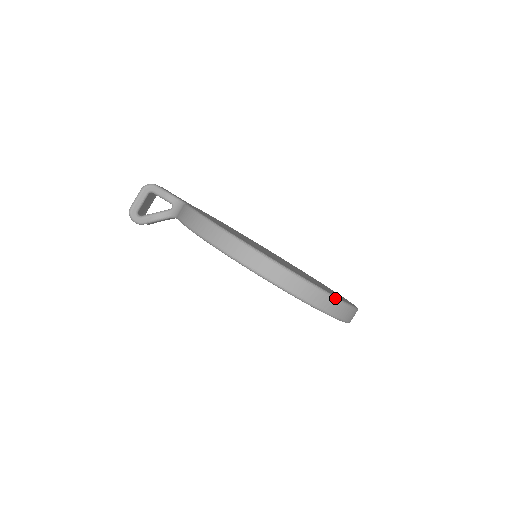
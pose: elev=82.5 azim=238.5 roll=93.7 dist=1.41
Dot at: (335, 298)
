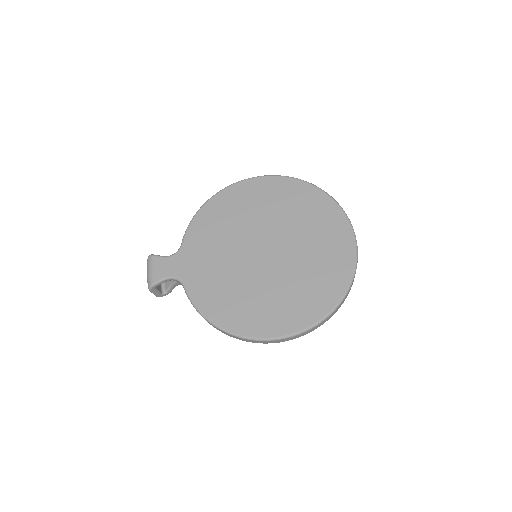
Dot at: (330, 315)
